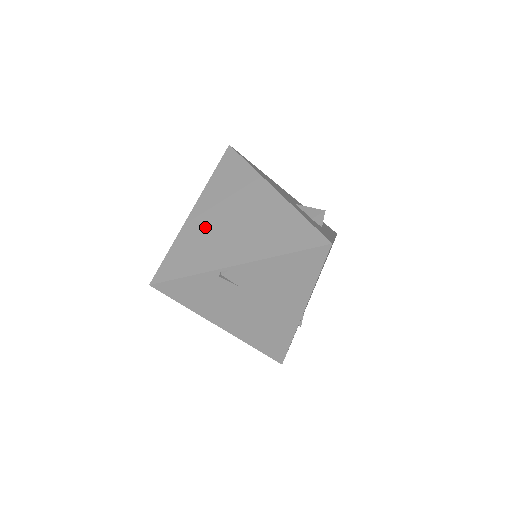
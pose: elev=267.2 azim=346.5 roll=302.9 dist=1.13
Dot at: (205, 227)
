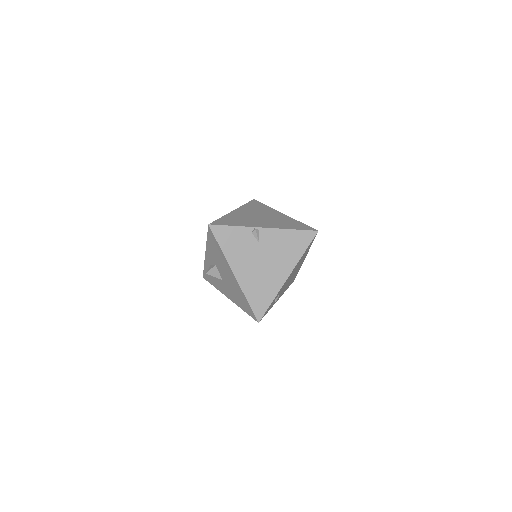
Dot at: (243, 216)
